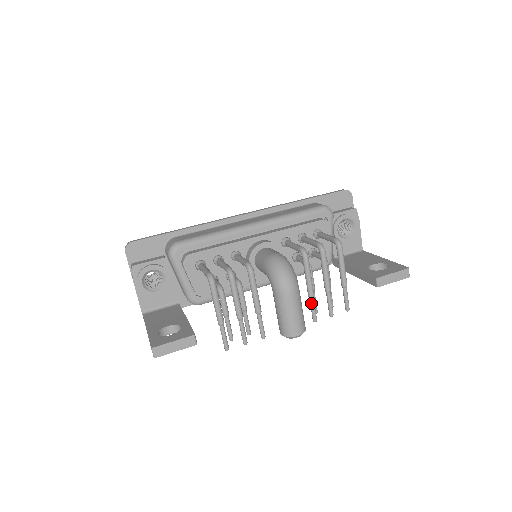
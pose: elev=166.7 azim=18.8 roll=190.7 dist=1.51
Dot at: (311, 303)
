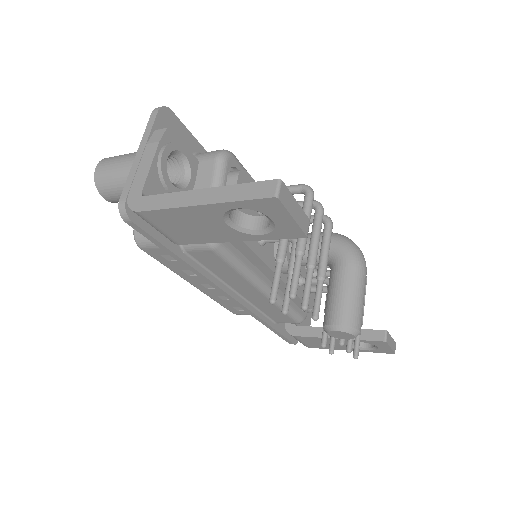
Dot at: occluded
